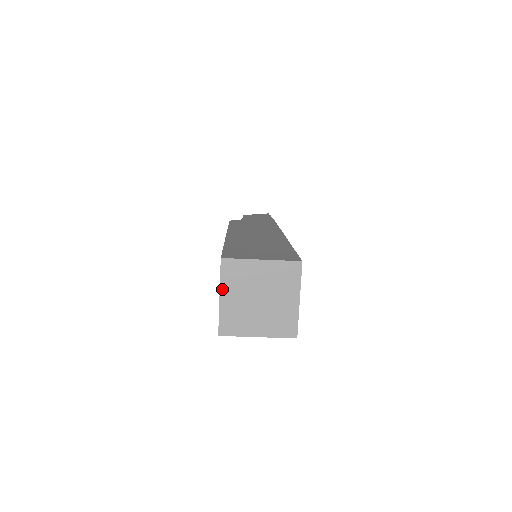
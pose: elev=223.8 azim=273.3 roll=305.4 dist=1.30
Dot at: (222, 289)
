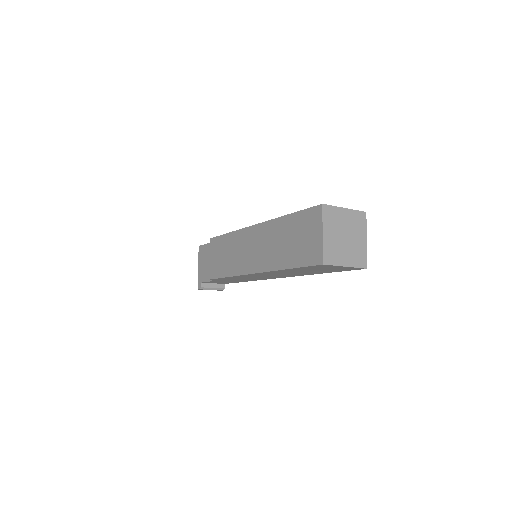
Dot at: (324, 227)
